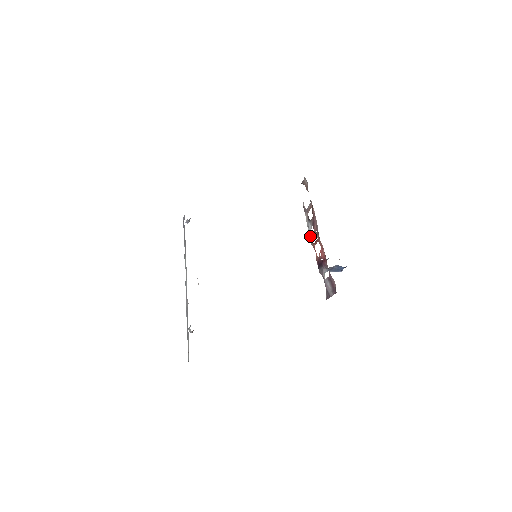
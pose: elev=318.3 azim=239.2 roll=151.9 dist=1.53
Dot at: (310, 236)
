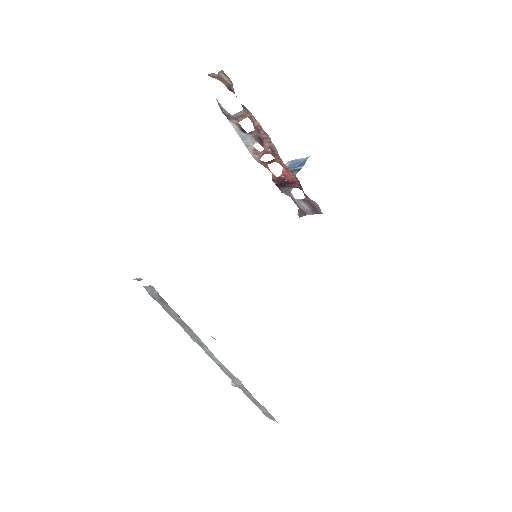
Dot at: (252, 152)
